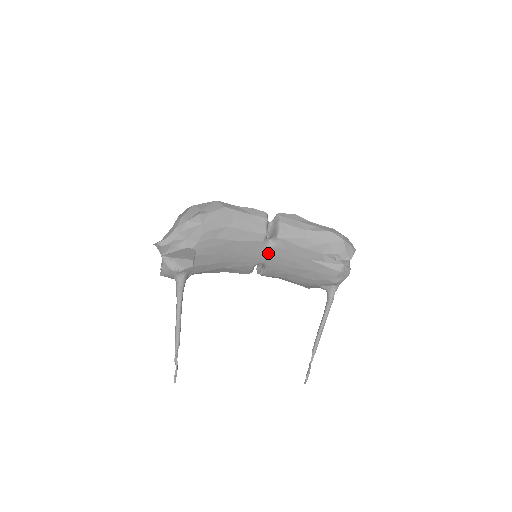
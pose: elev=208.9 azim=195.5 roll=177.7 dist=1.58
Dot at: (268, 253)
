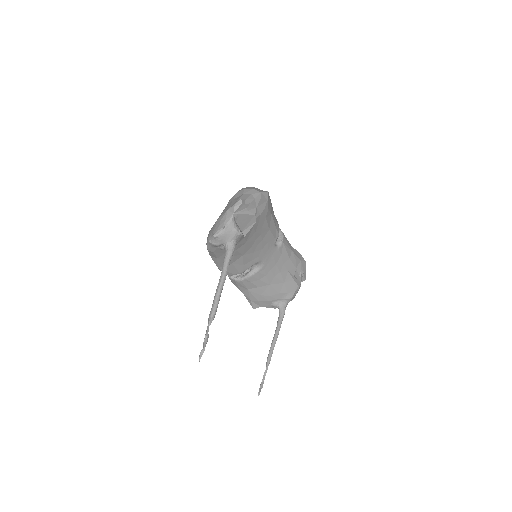
Dot at: (271, 253)
